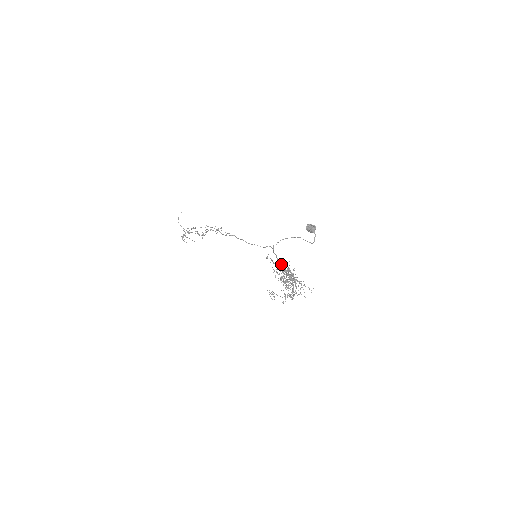
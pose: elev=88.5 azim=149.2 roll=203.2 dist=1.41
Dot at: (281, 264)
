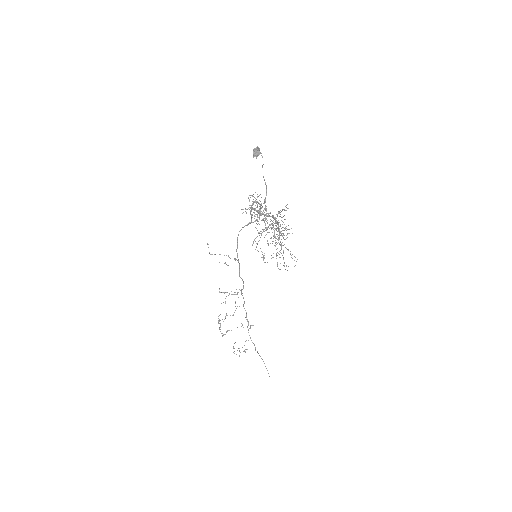
Dot at: (251, 209)
